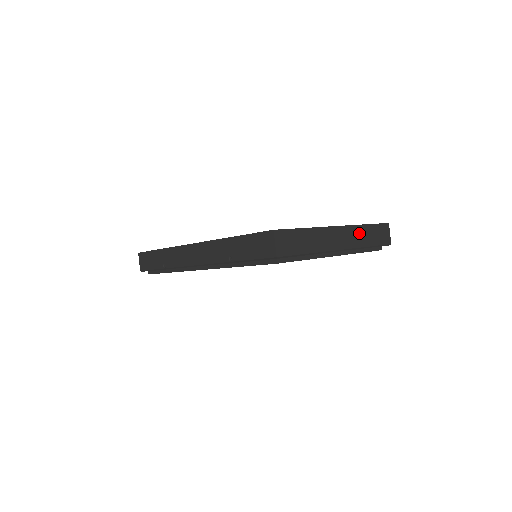
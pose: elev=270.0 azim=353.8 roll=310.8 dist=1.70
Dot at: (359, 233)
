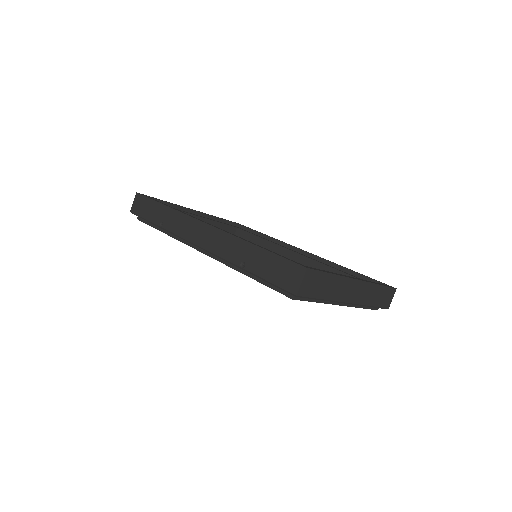
Dot at: (371, 291)
